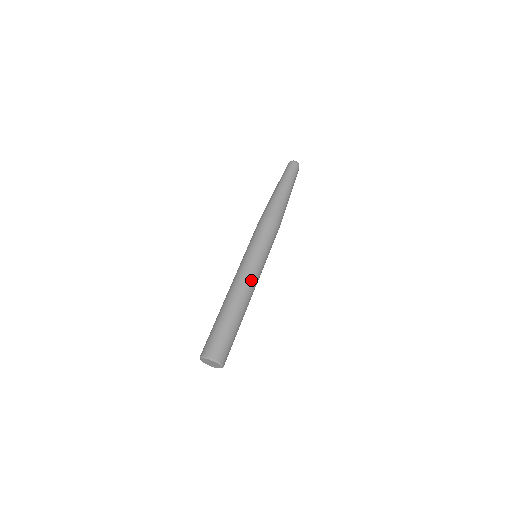
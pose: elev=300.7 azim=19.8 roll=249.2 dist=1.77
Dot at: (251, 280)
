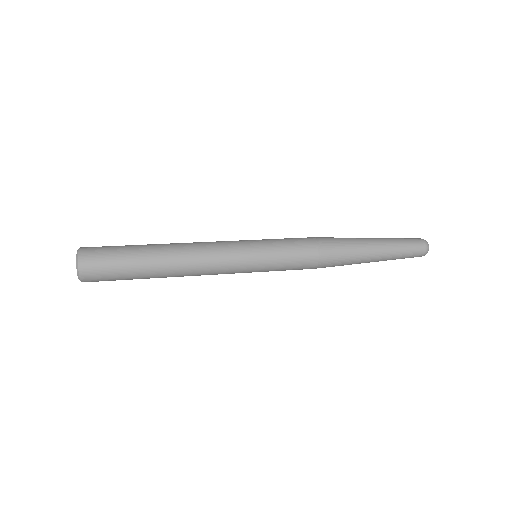
Dot at: (212, 250)
